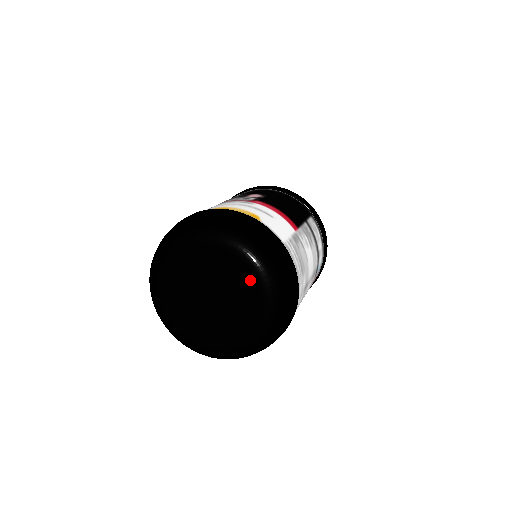
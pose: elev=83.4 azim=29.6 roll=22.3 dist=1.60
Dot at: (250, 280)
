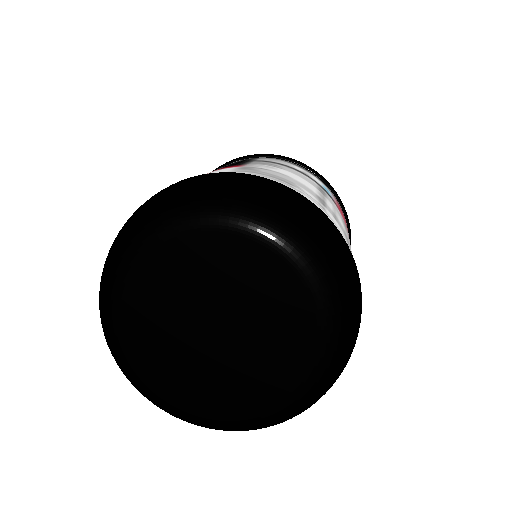
Dot at: (222, 243)
